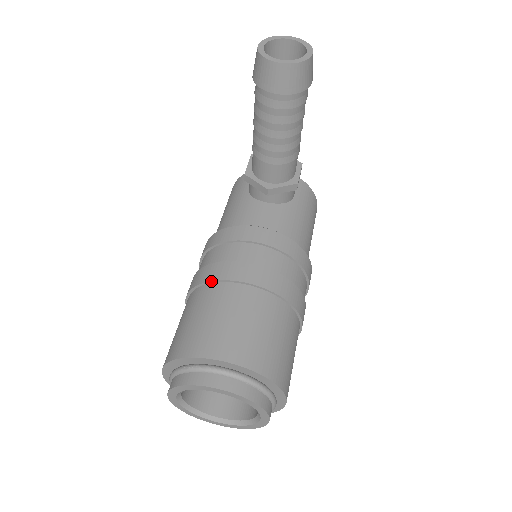
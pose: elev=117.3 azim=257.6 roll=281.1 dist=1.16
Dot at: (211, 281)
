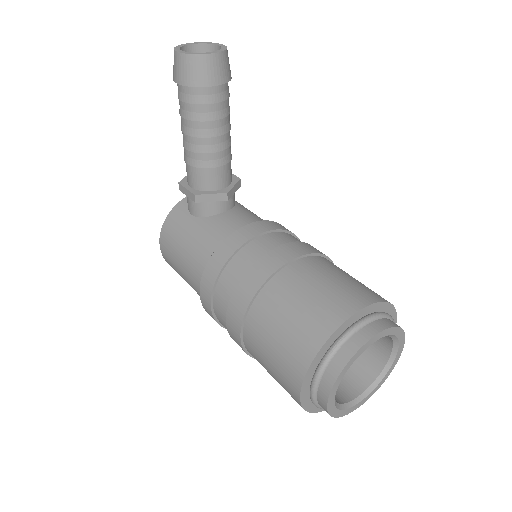
Dot at: (266, 280)
